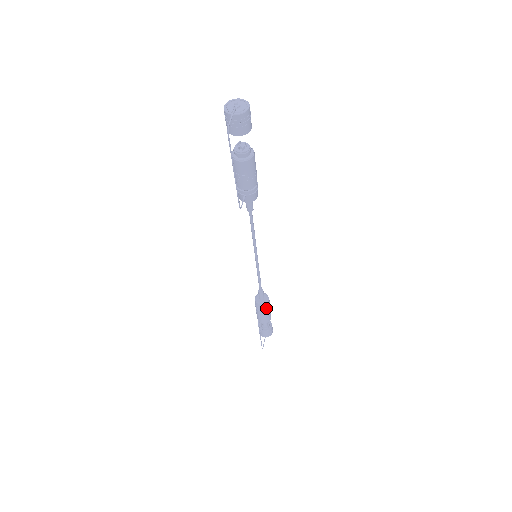
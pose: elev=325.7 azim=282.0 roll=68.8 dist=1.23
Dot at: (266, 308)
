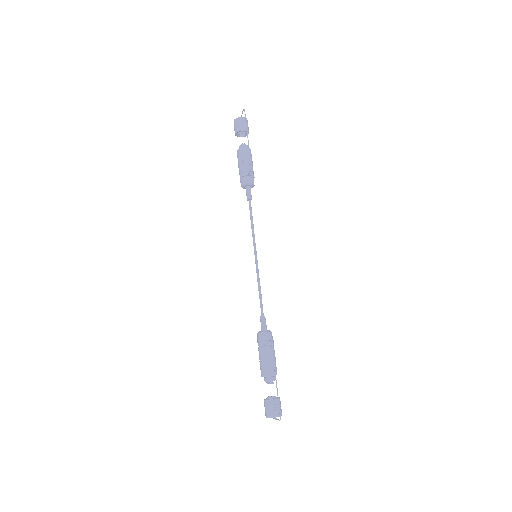
Dot at: (272, 341)
